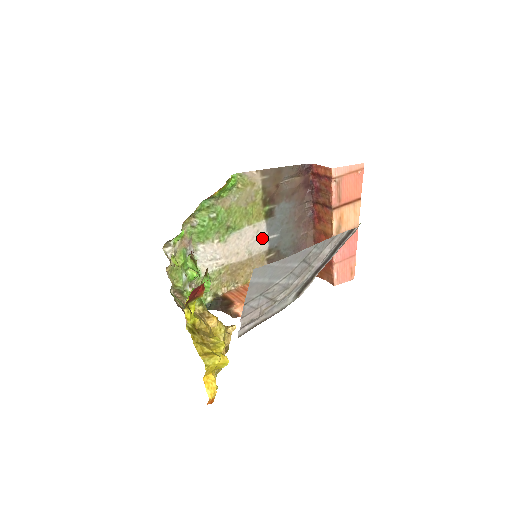
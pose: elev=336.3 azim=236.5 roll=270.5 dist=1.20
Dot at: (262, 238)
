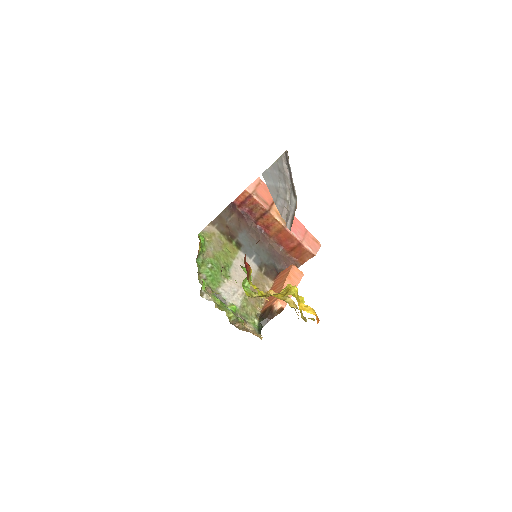
Dot at: (248, 263)
